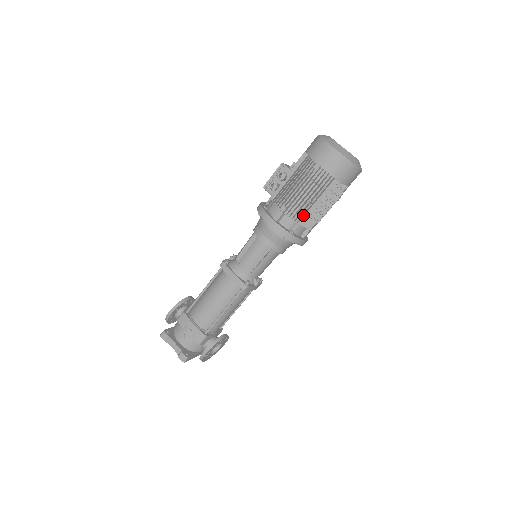
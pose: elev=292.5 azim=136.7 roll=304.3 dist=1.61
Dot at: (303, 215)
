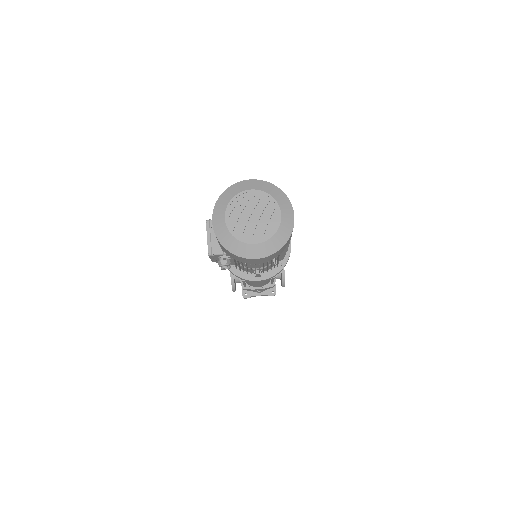
Dot at: (277, 261)
